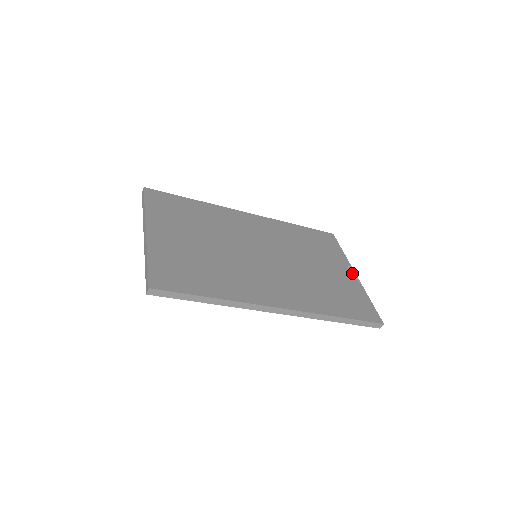
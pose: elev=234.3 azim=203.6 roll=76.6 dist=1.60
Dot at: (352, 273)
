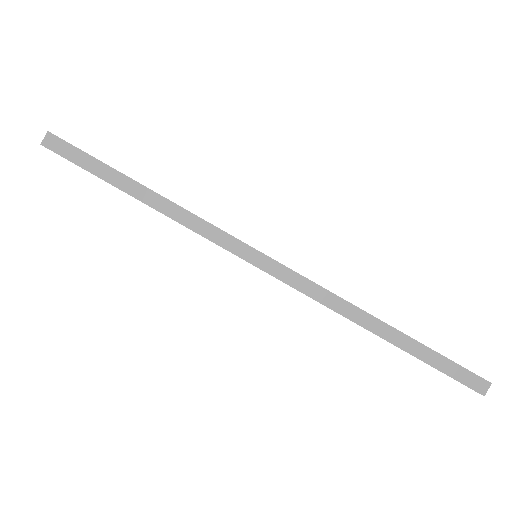
Dot at: occluded
